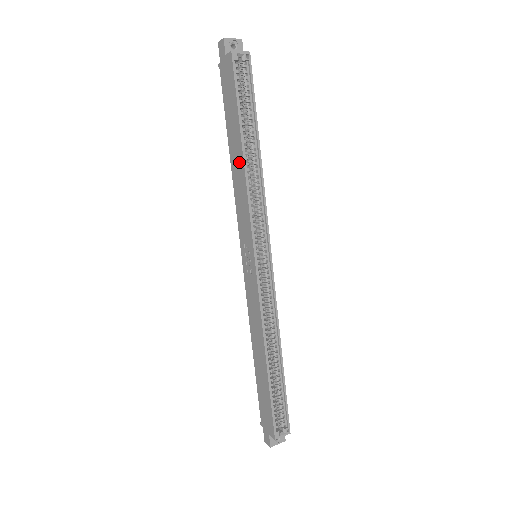
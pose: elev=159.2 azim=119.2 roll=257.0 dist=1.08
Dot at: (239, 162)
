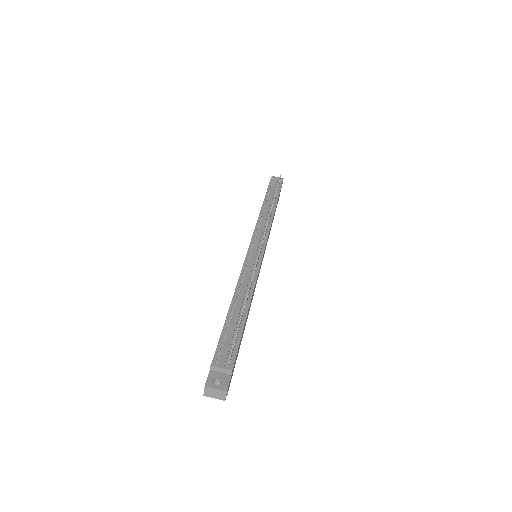
Dot at: occluded
